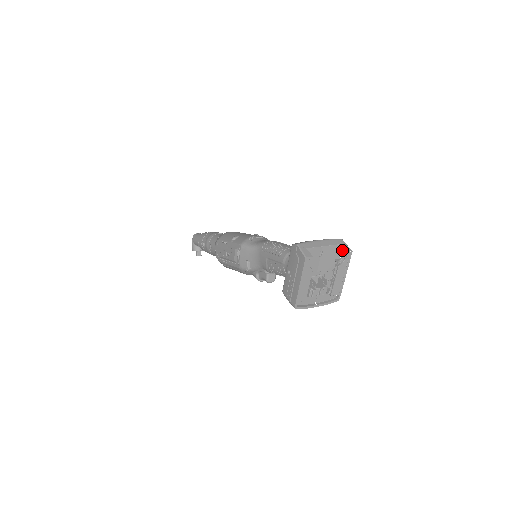
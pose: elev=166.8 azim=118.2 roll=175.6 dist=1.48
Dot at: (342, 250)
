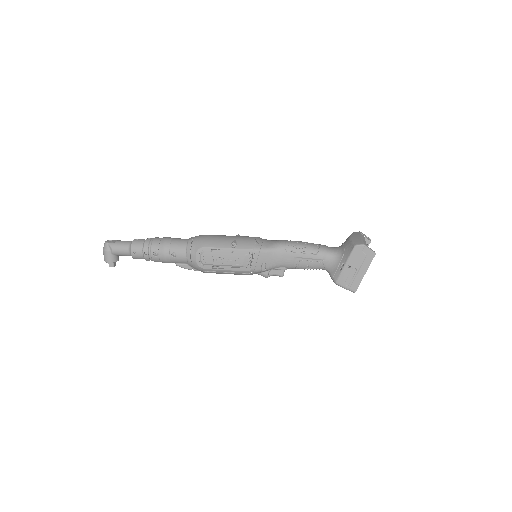
Dot at: (368, 240)
